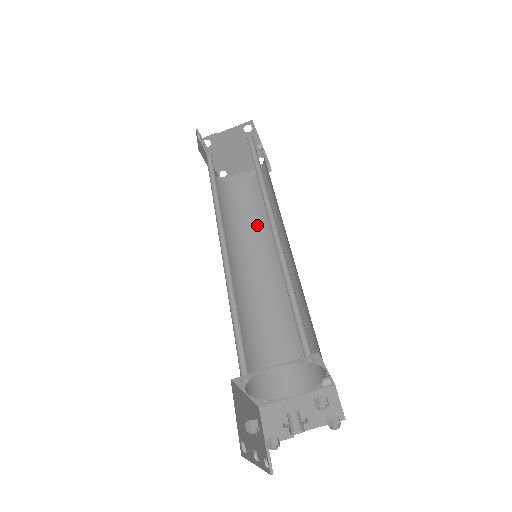
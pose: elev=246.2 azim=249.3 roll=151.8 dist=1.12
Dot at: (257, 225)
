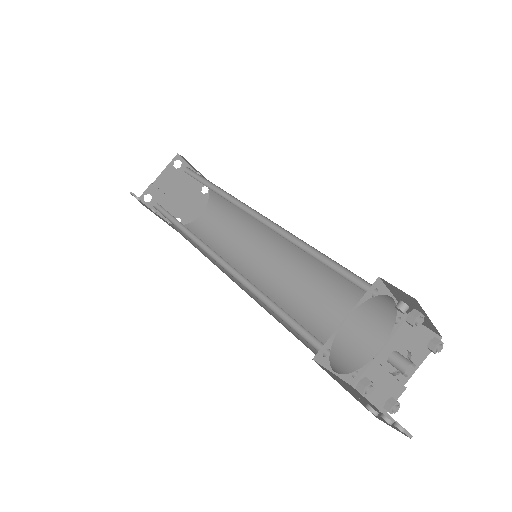
Dot at: (237, 240)
